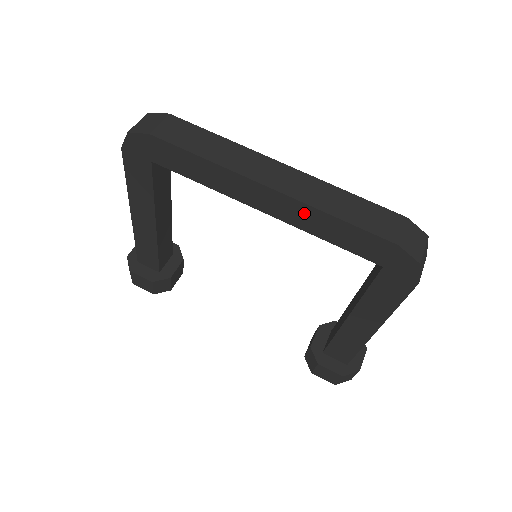
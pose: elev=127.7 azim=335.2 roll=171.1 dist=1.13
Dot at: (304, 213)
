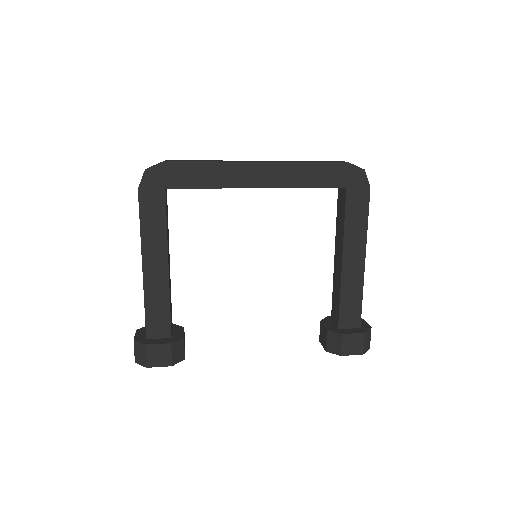
Dot at: (286, 171)
